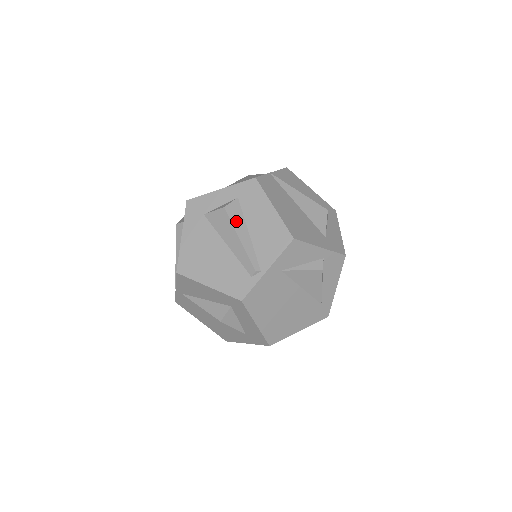
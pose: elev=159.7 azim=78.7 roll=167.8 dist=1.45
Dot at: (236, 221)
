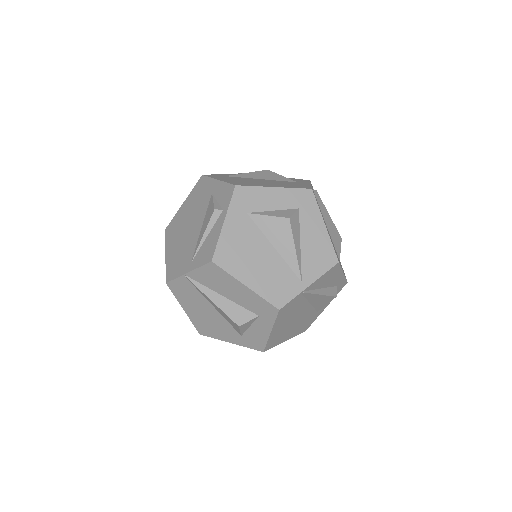
Dot at: occluded
